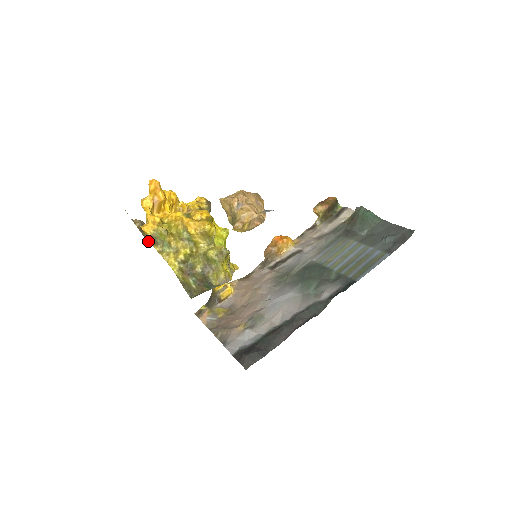
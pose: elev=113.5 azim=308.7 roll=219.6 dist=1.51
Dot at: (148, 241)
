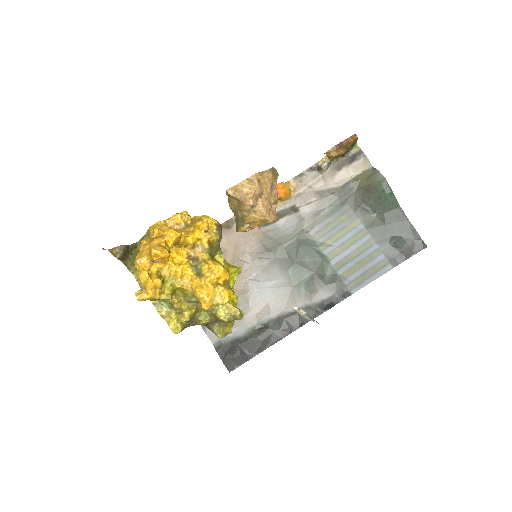
Dot at: (135, 277)
